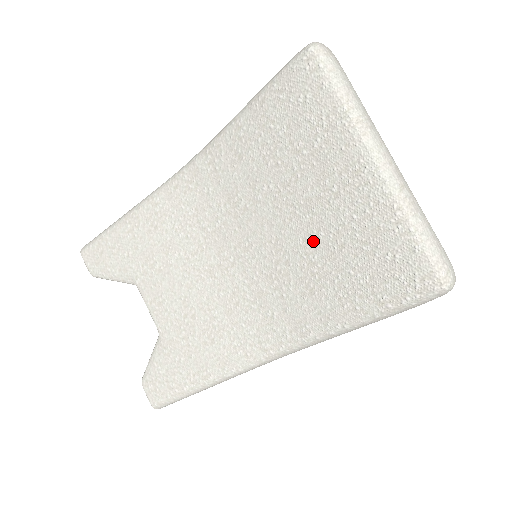
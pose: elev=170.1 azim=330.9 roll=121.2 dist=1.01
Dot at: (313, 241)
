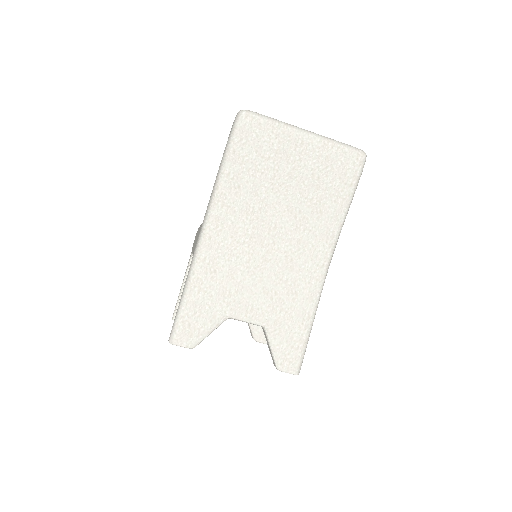
Dot at: (305, 189)
